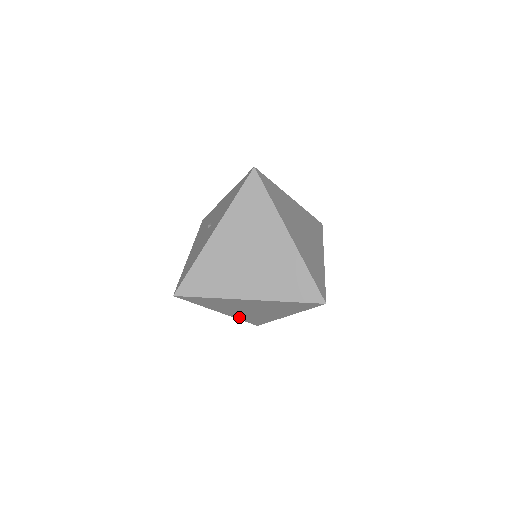
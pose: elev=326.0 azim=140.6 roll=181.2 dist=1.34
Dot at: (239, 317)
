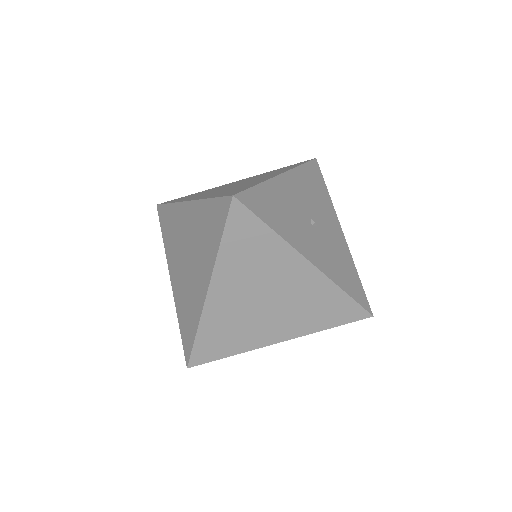
Dot at: (312, 327)
